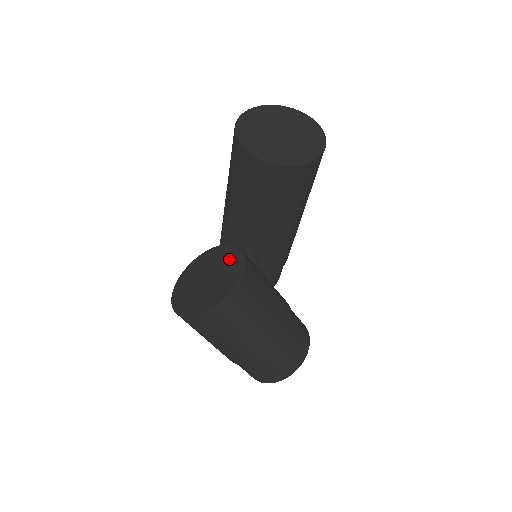
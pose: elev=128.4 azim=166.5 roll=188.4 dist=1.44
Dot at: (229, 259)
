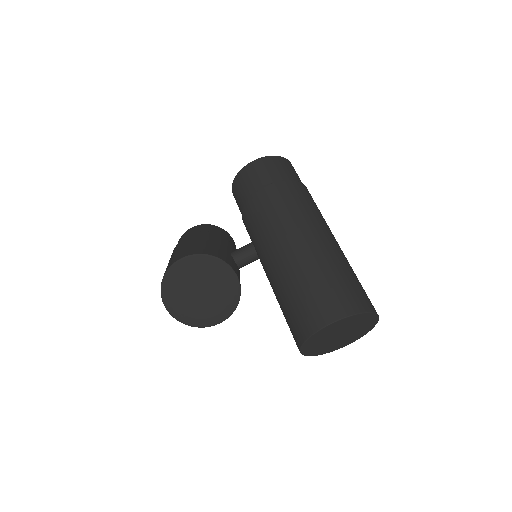
Dot at: (226, 300)
